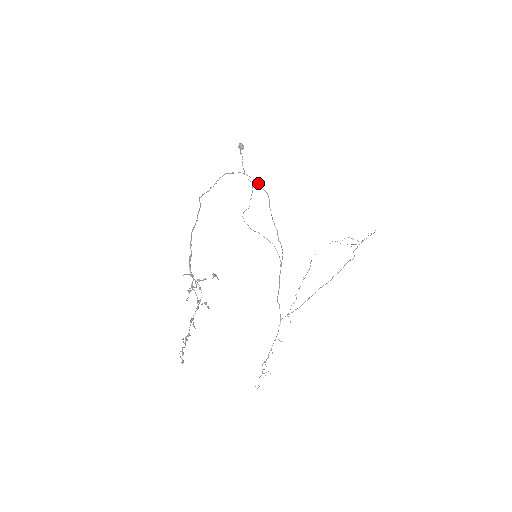
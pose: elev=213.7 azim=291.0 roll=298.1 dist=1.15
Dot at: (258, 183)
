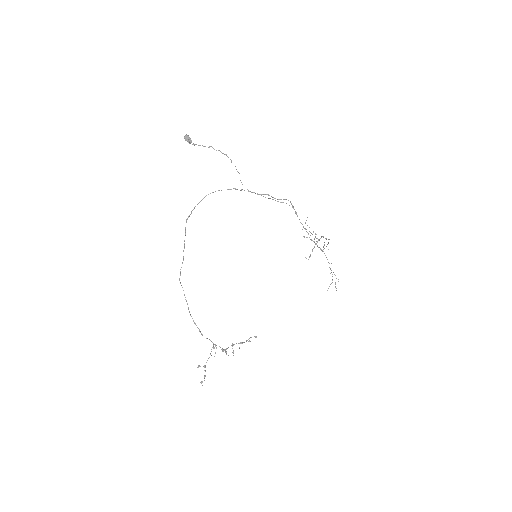
Dot at: (218, 190)
